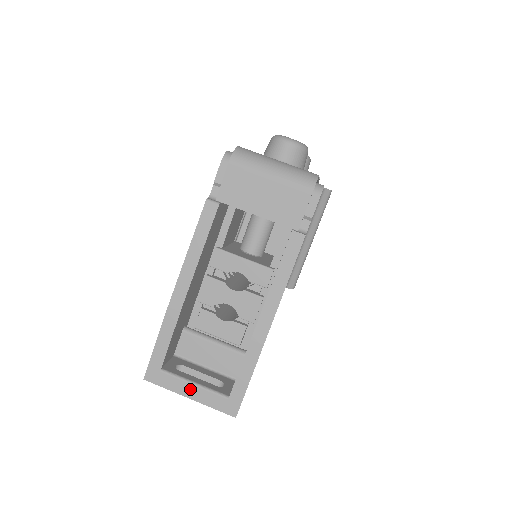
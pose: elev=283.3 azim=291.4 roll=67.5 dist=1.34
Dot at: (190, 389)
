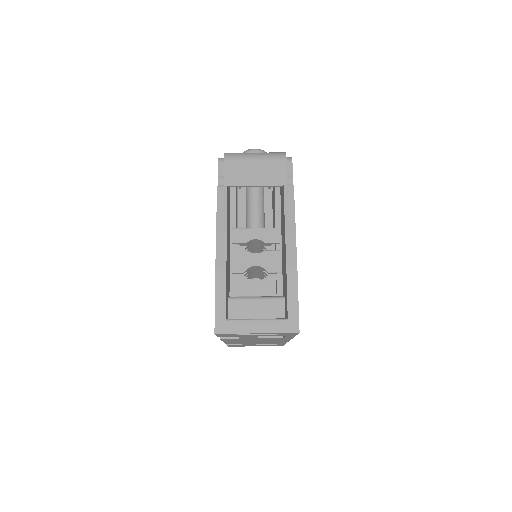
Dot at: (255, 325)
